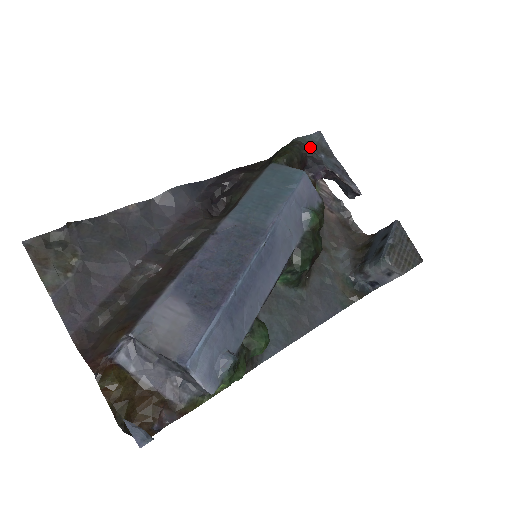
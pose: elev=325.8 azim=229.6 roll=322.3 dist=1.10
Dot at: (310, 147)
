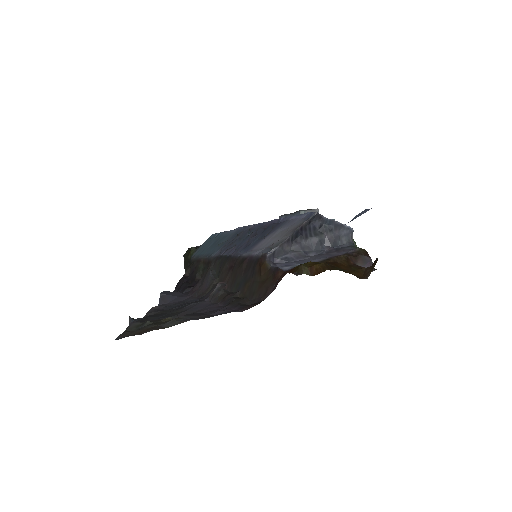
Dot at: occluded
